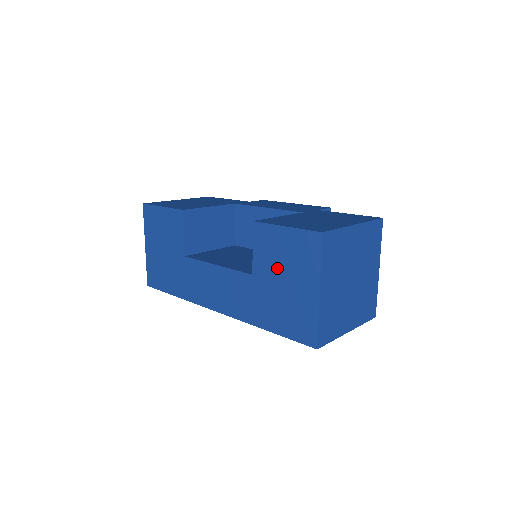
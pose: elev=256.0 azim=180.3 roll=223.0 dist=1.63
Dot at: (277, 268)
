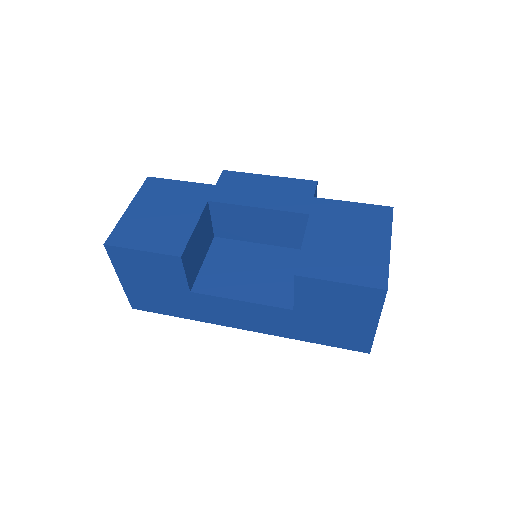
Dot at: (327, 308)
